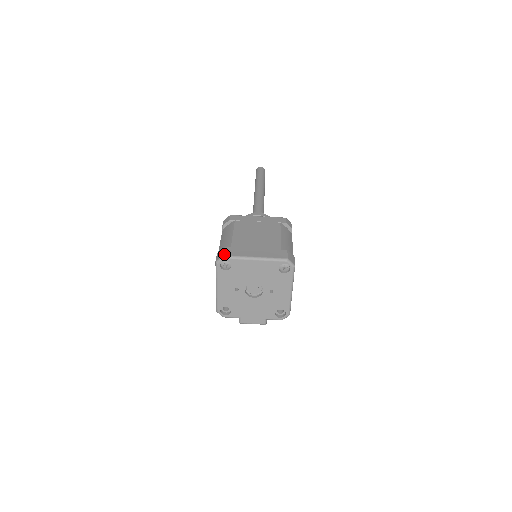
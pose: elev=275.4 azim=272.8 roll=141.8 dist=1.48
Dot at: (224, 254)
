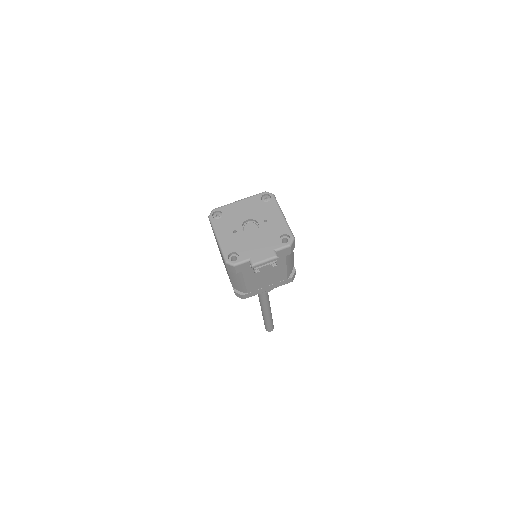
Dot at: (213, 210)
